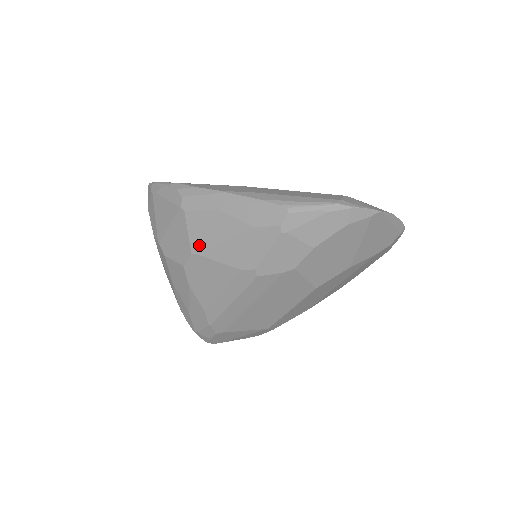
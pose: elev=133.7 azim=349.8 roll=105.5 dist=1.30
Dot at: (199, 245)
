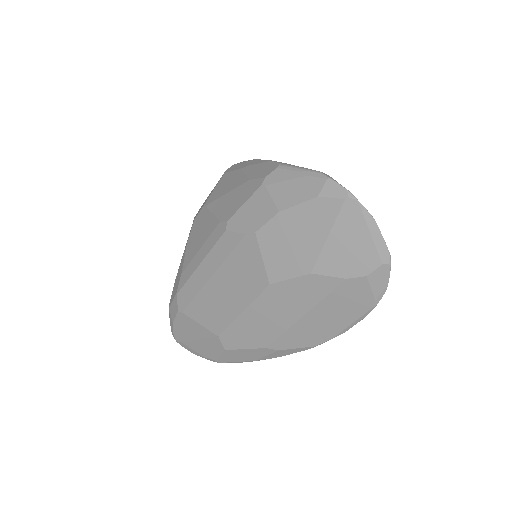
Dot at: (212, 198)
